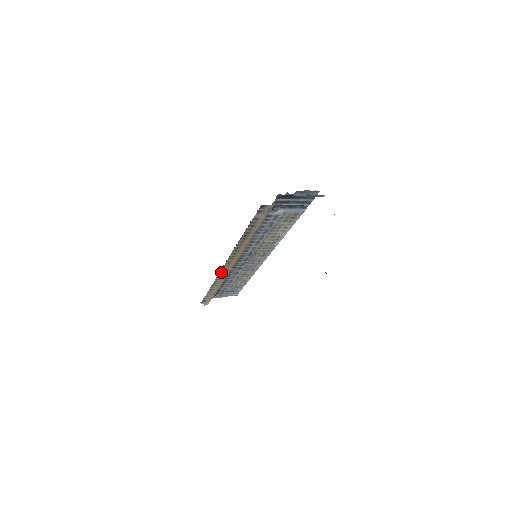
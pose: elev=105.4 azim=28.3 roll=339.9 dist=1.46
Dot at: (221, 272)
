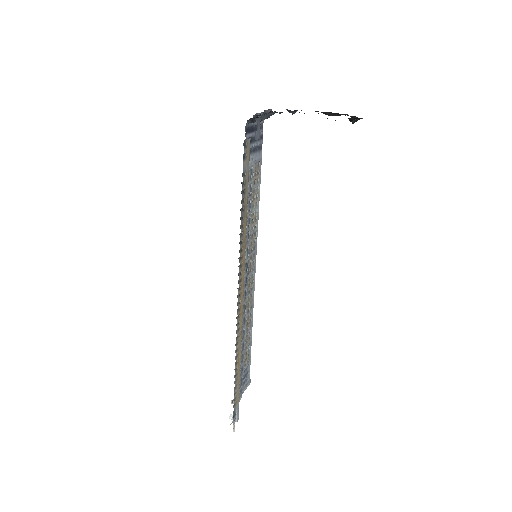
Dot at: (237, 321)
